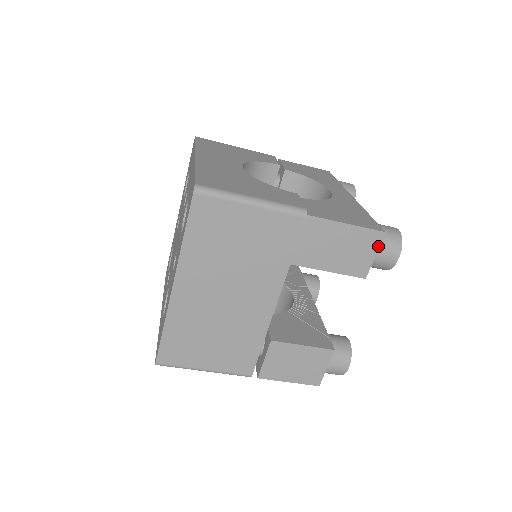
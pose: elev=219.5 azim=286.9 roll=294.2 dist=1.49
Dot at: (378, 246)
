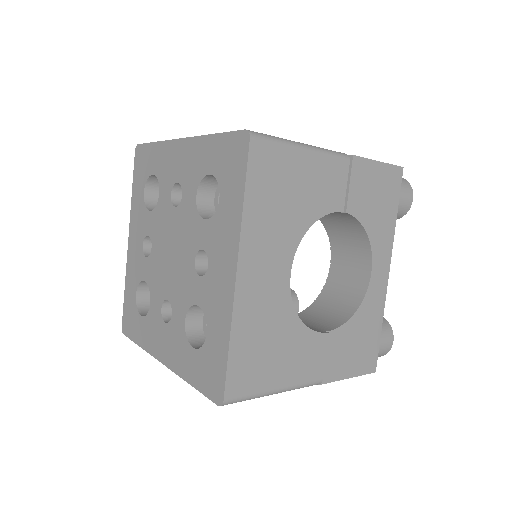
Dot at: occluded
